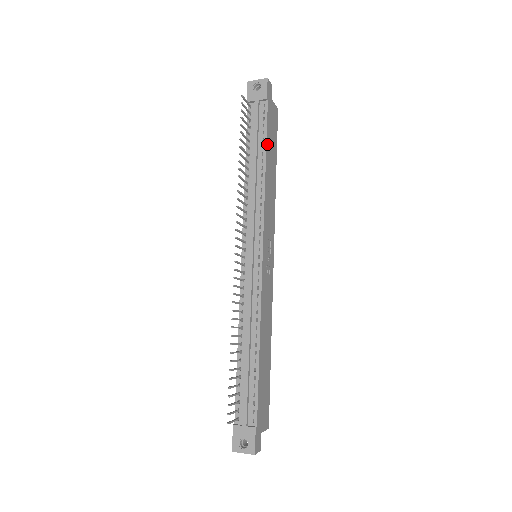
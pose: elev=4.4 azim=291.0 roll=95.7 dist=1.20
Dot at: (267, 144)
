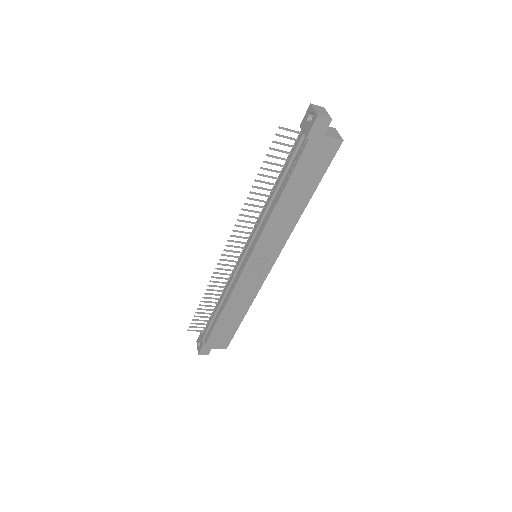
Dot at: (291, 181)
